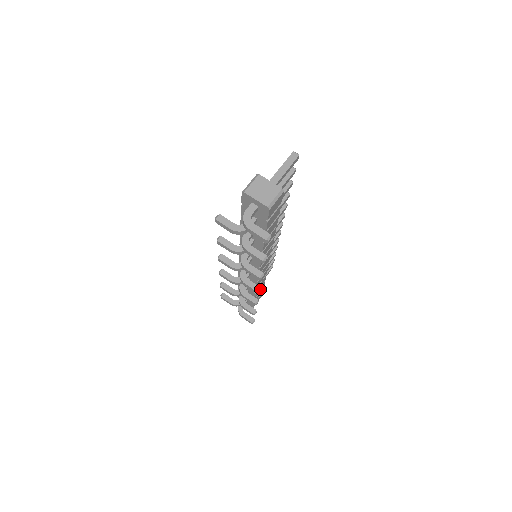
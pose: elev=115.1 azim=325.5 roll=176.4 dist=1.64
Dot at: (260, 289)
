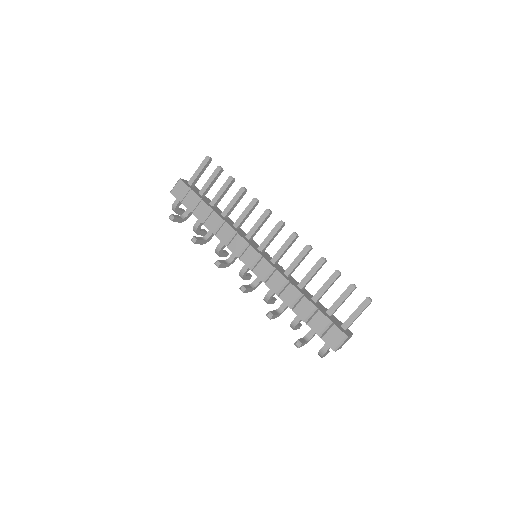
Dot at: occluded
